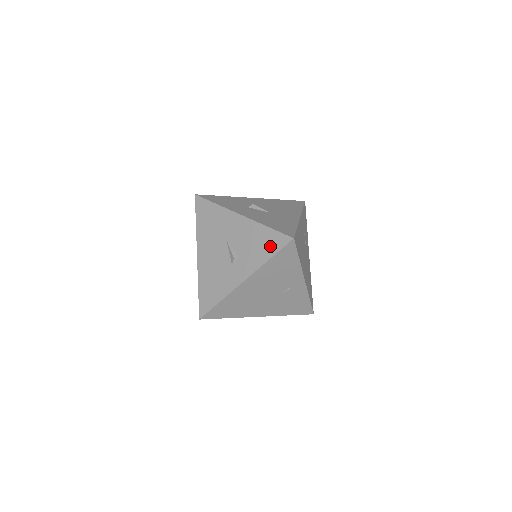
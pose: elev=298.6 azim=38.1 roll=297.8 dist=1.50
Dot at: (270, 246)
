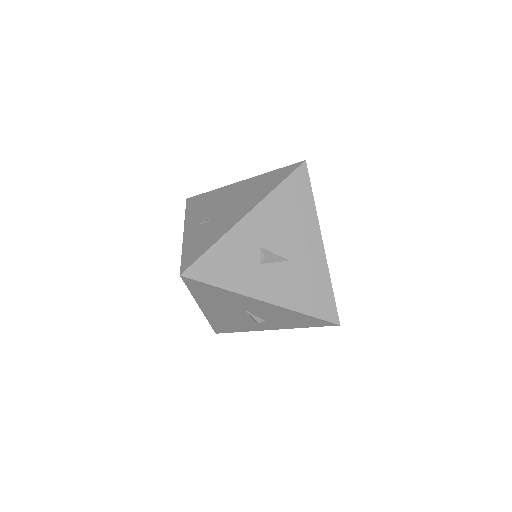
Dot at: (308, 323)
